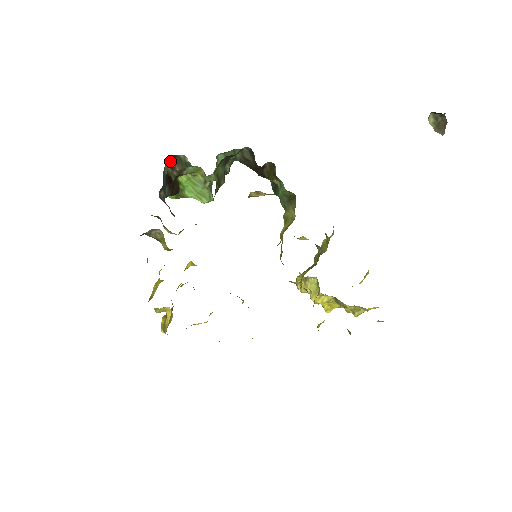
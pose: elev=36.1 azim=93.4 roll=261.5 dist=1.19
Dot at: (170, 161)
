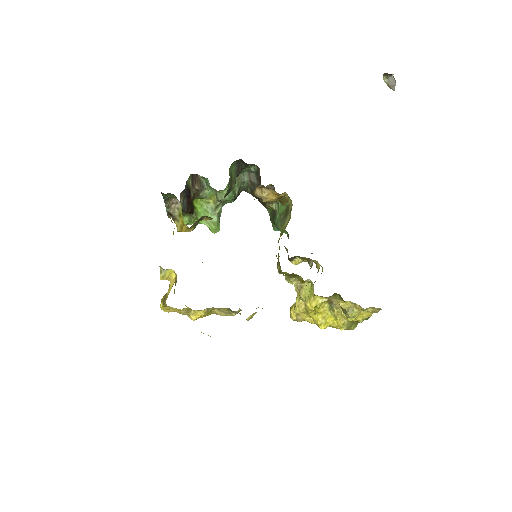
Dot at: (192, 178)
